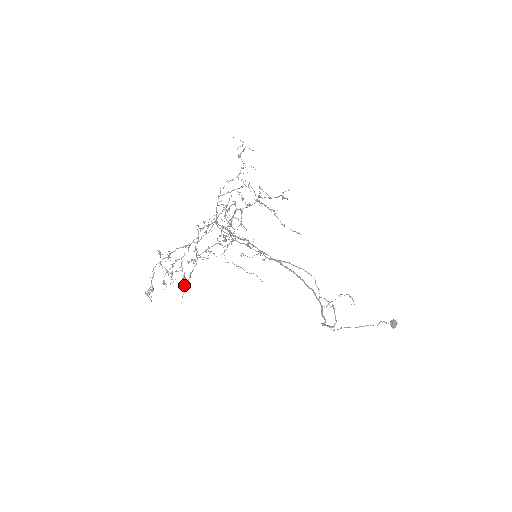
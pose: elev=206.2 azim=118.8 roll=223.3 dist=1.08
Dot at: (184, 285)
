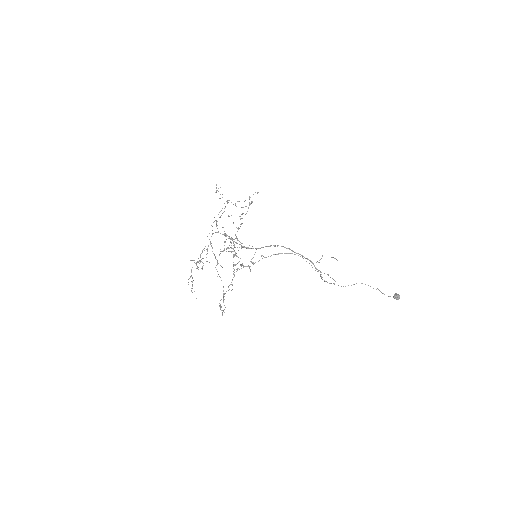
Dot at: (222, 310)
